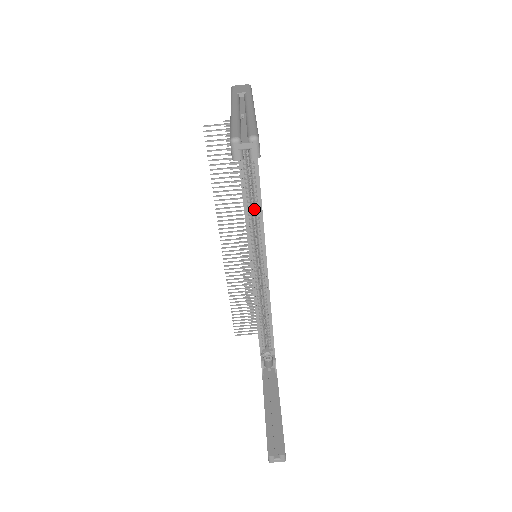
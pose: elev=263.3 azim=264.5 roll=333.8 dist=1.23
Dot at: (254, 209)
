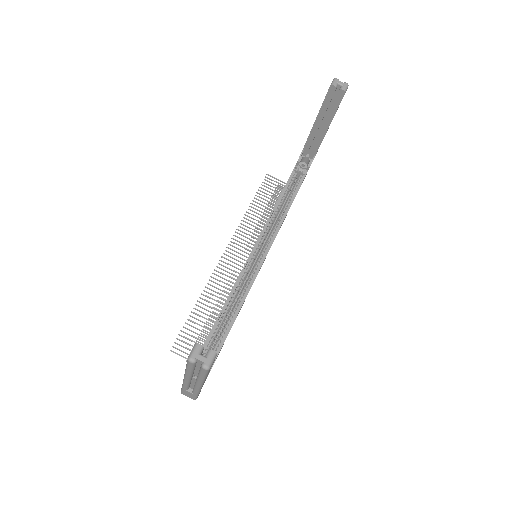
Dot at: (274, 225)
